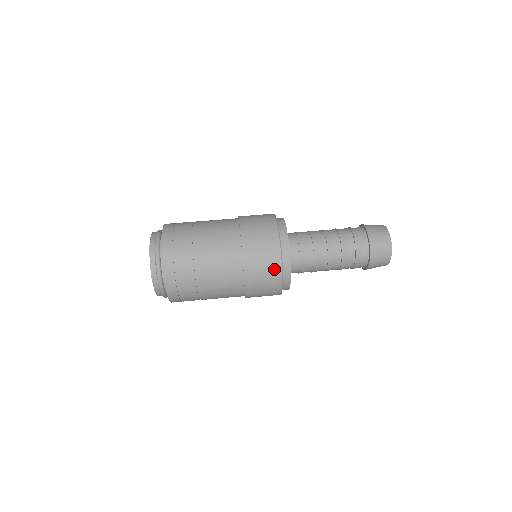
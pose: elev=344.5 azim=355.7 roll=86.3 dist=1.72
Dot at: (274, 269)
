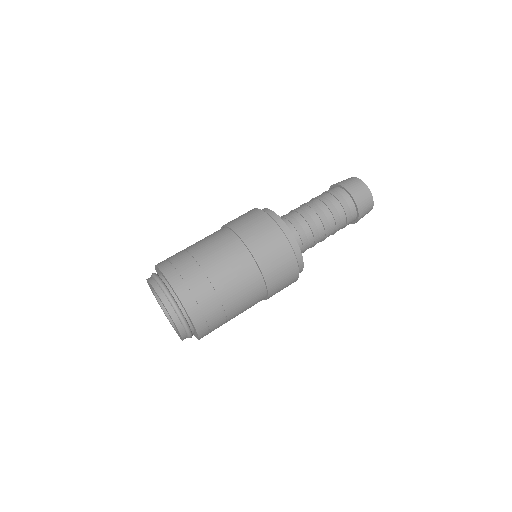
Dot at: (292, 270)
